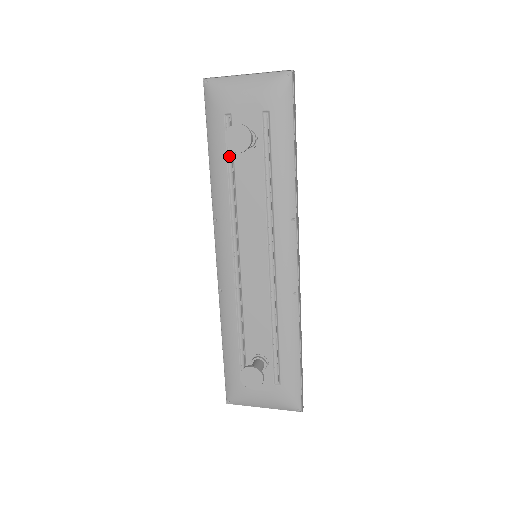
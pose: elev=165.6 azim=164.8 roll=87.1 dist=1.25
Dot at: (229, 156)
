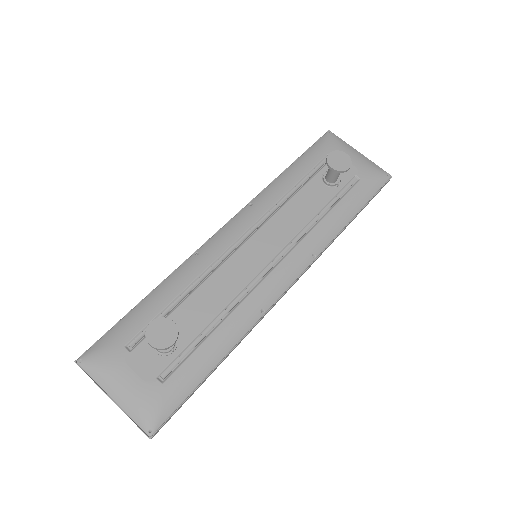
Dot at: (307, 176)
